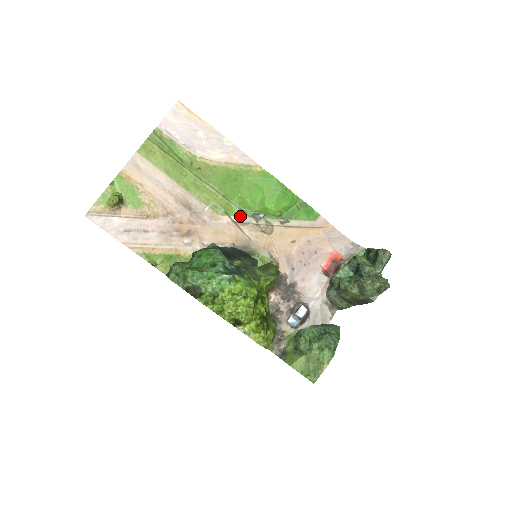
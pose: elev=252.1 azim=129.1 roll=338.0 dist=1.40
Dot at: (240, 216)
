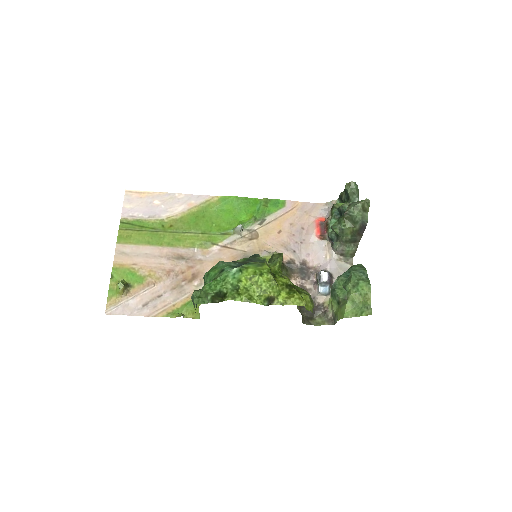
Dot at: (225, 239)
